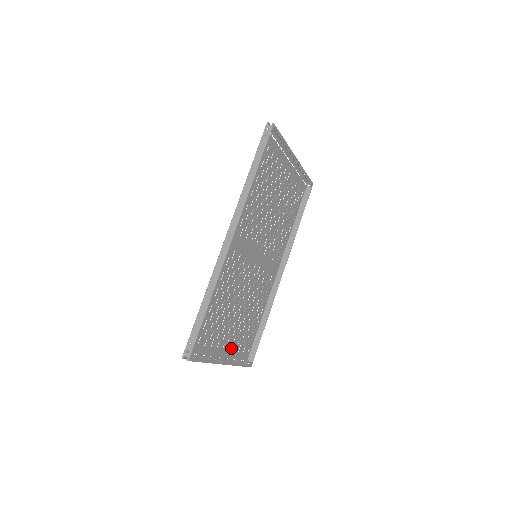
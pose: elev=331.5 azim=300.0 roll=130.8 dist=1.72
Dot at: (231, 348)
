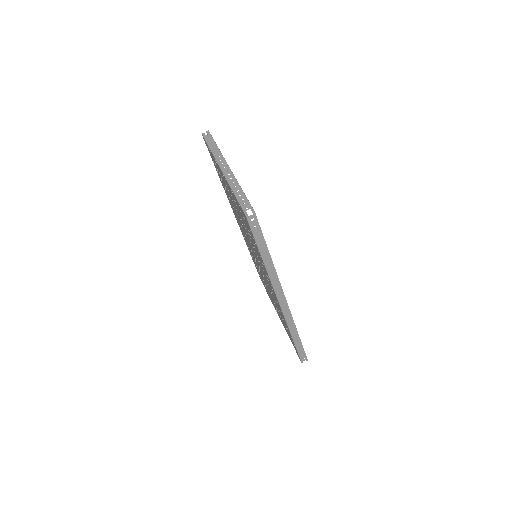
Dot at: occluded
